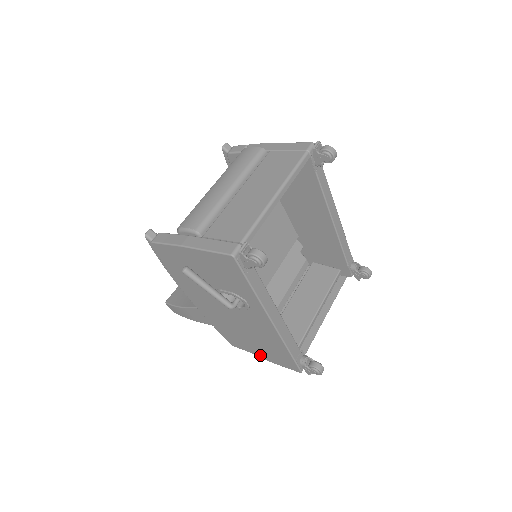
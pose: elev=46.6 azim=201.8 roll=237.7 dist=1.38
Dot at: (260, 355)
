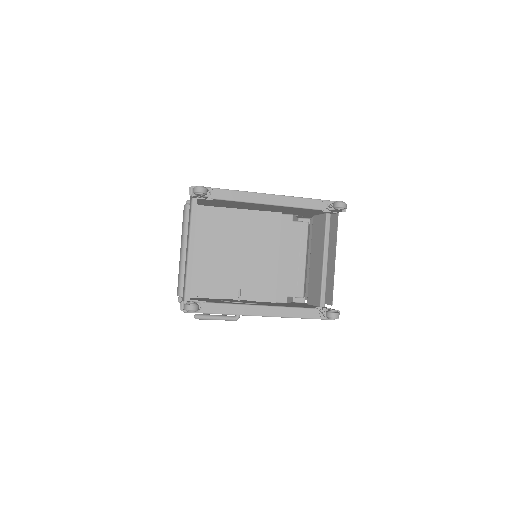
Dot at: occluded
